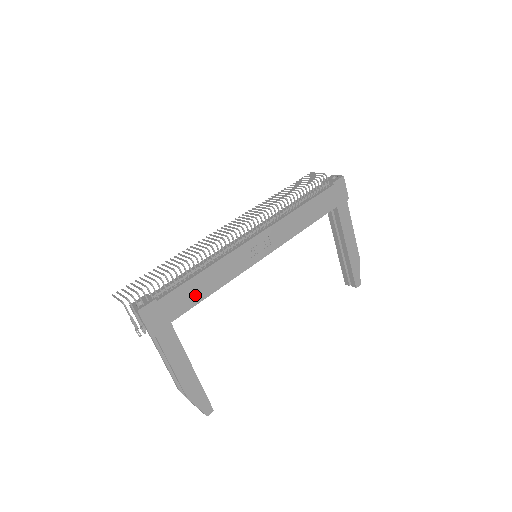
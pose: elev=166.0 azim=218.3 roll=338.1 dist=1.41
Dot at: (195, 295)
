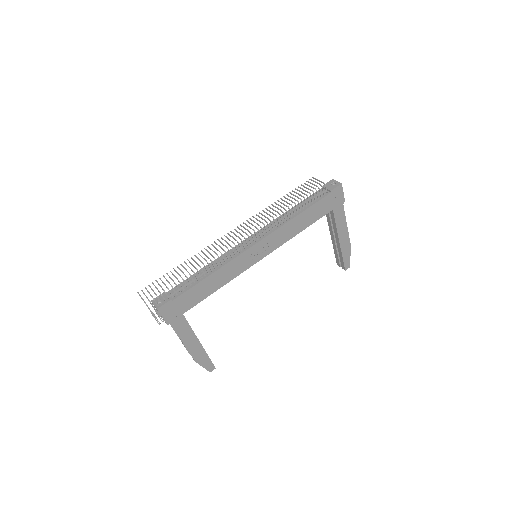
Dot at: (203, 293)
